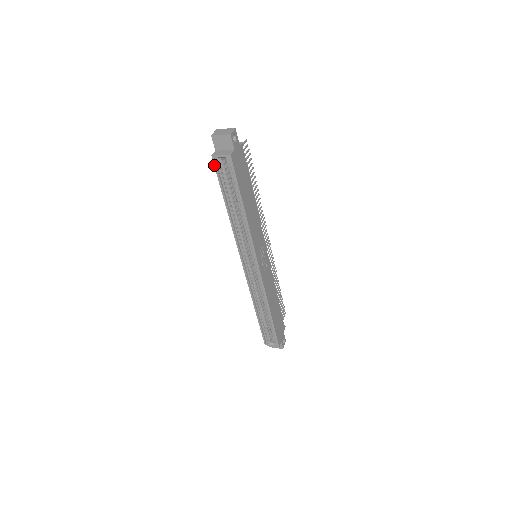
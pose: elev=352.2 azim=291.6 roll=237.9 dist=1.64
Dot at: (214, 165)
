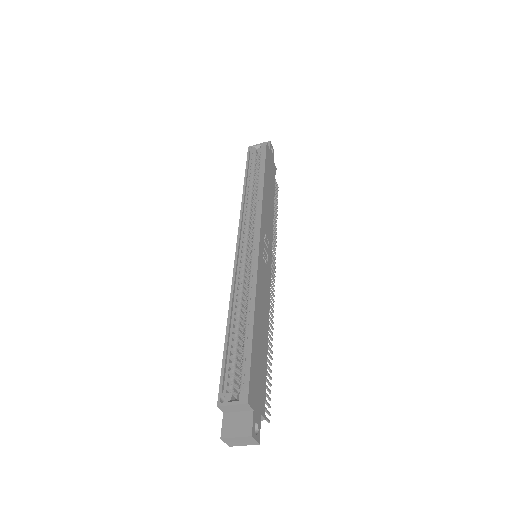
Dot at: (247, 153)
